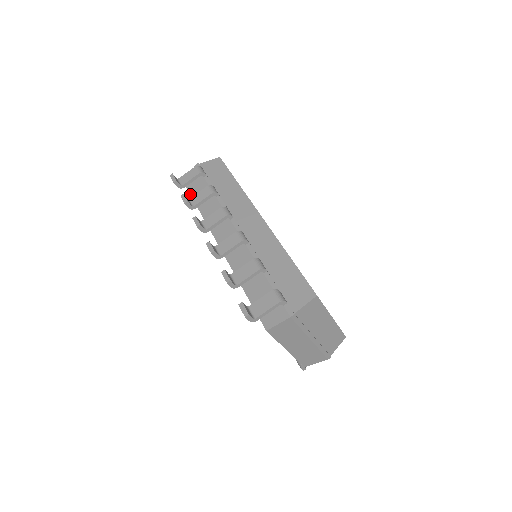
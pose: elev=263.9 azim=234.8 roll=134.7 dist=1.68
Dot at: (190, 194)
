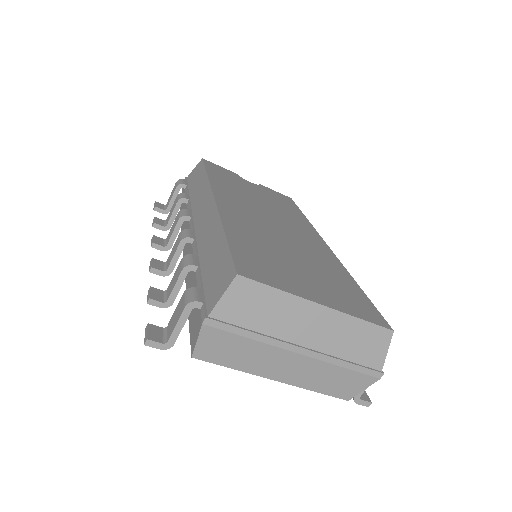
Dot at: occluded
